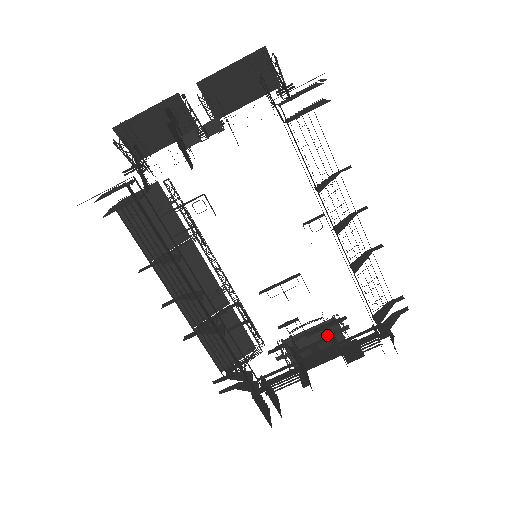
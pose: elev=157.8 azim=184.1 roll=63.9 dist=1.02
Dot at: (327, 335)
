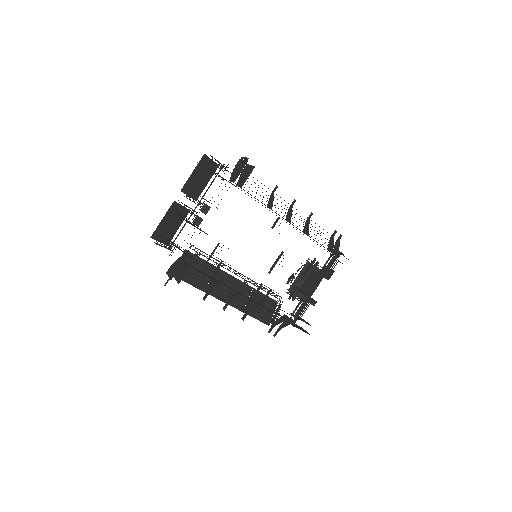
Dot at: (309, 273)
